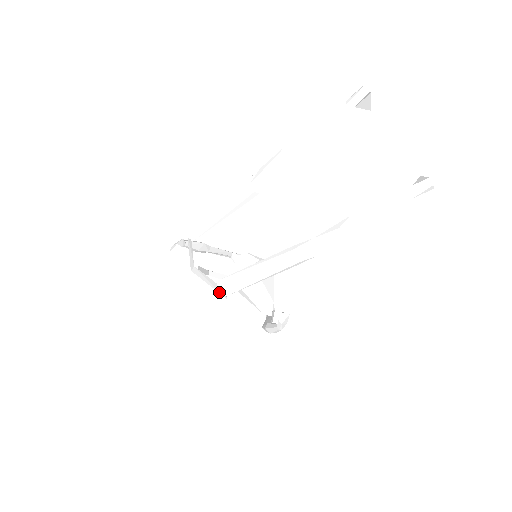
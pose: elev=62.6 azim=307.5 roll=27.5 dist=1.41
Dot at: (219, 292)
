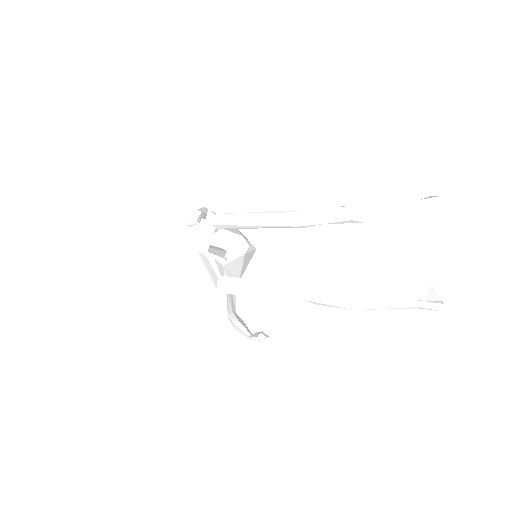
Dot at: (212, 280)
